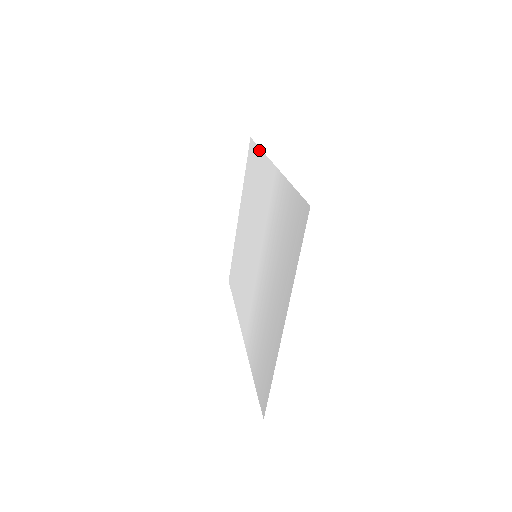
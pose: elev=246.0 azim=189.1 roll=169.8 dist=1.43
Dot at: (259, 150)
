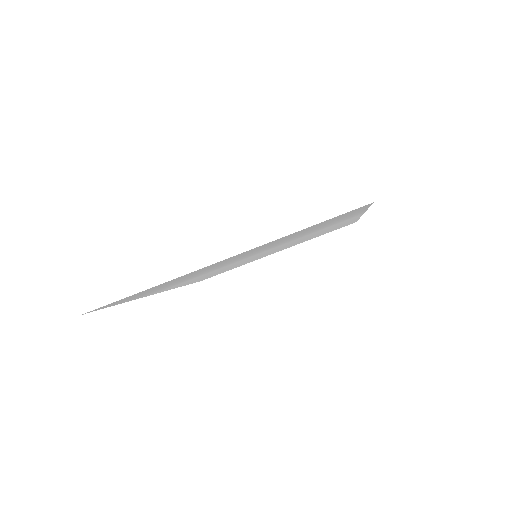
Dot at: occluded
